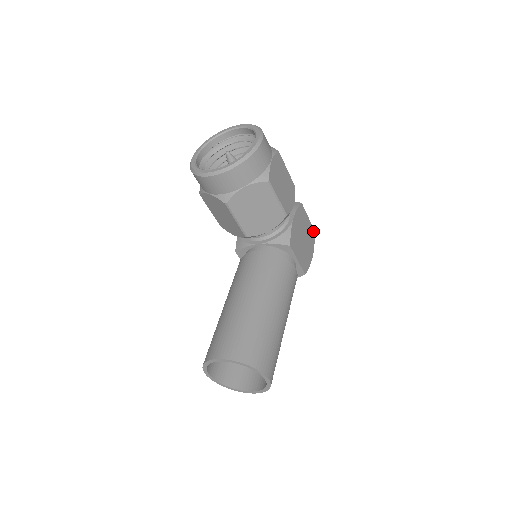
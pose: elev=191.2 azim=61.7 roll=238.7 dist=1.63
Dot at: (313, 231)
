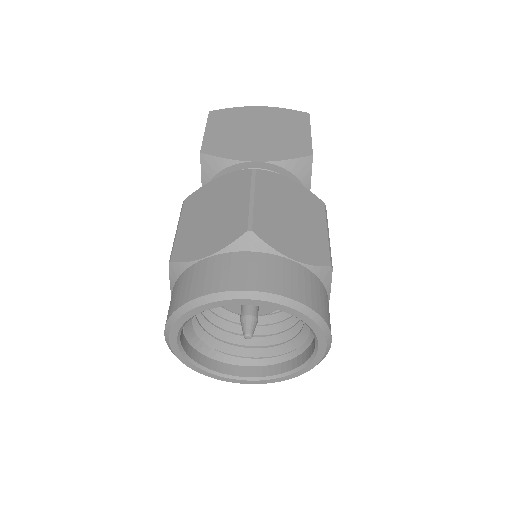
Dot at: occluded
